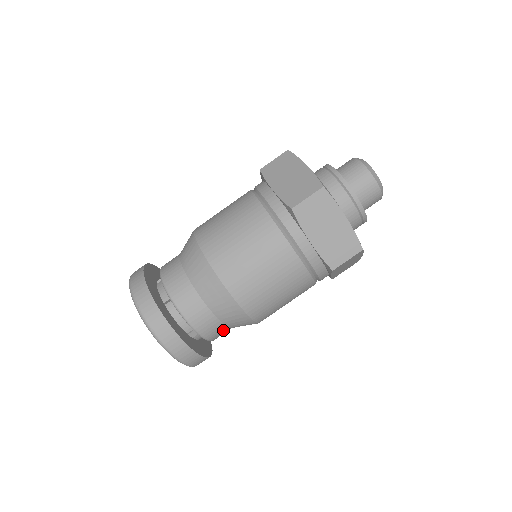
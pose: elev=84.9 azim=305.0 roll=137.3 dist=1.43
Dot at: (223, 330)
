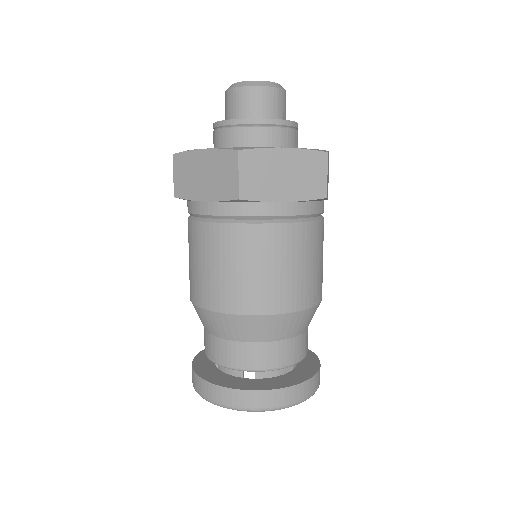
Dot at: (264, 349)
